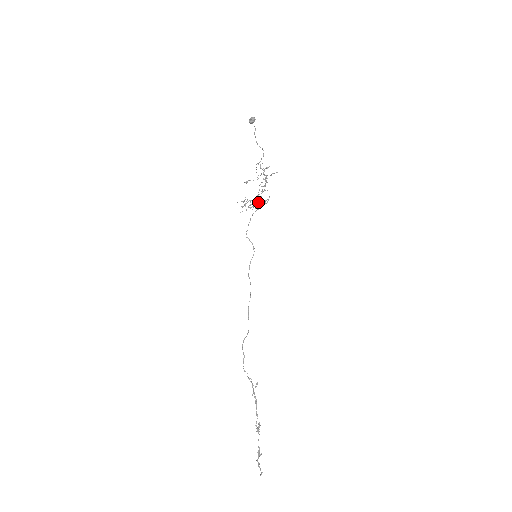
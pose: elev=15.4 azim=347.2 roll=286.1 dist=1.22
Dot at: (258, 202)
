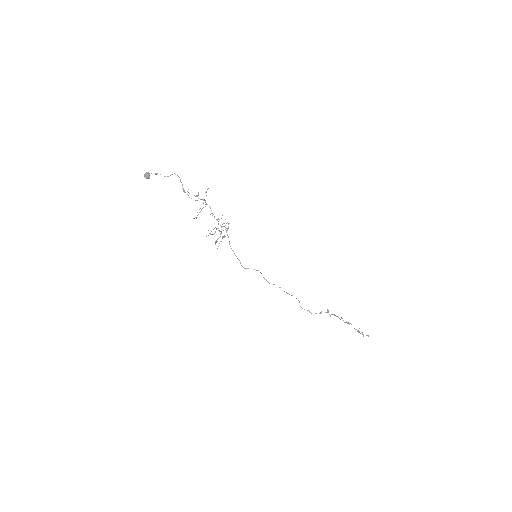
Dot at: occluded
